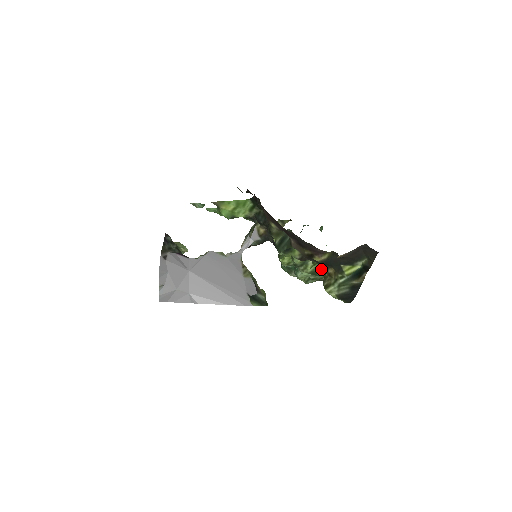
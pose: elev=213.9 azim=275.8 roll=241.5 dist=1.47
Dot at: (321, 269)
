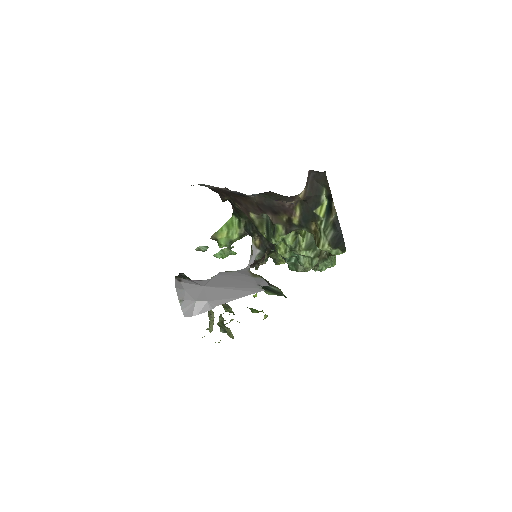
Dot at: (312, 240)
